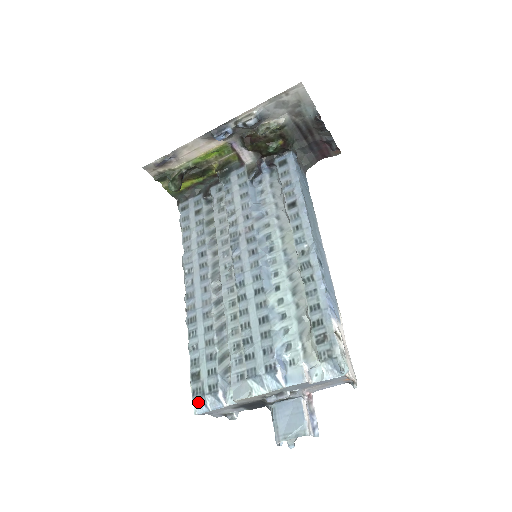
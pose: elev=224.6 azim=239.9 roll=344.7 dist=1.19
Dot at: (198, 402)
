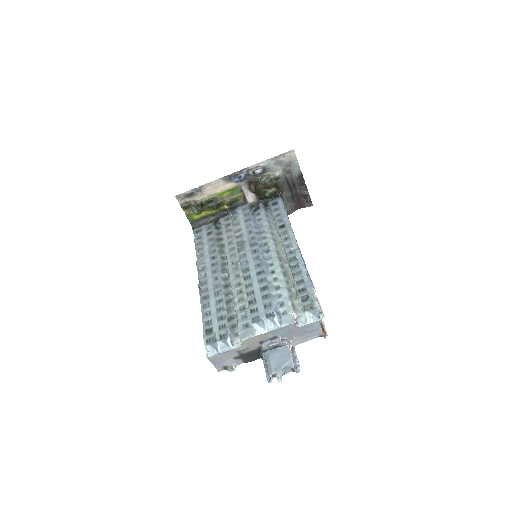
Dot at: (211, 347)
